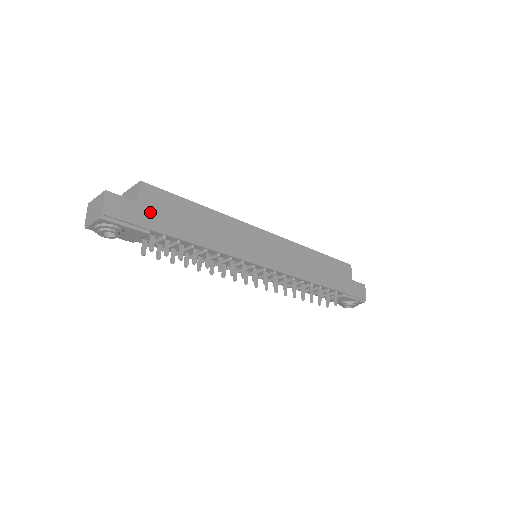
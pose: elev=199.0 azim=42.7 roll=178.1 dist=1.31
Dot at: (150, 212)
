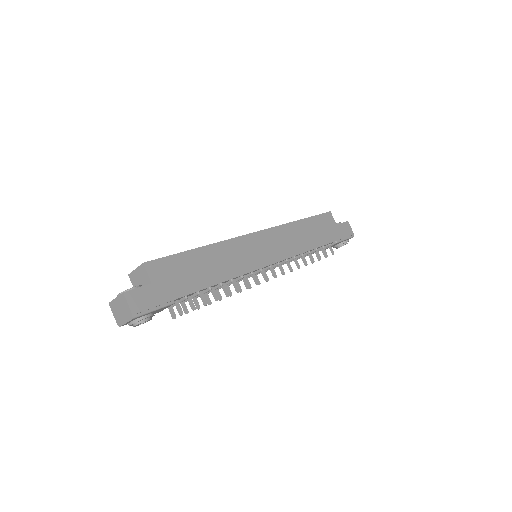
Dot at: (165, 285)
